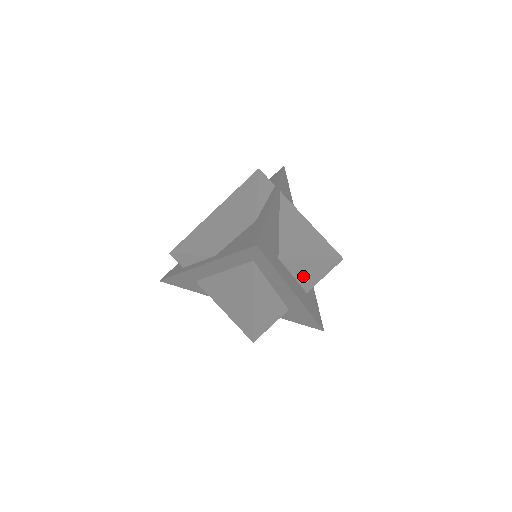
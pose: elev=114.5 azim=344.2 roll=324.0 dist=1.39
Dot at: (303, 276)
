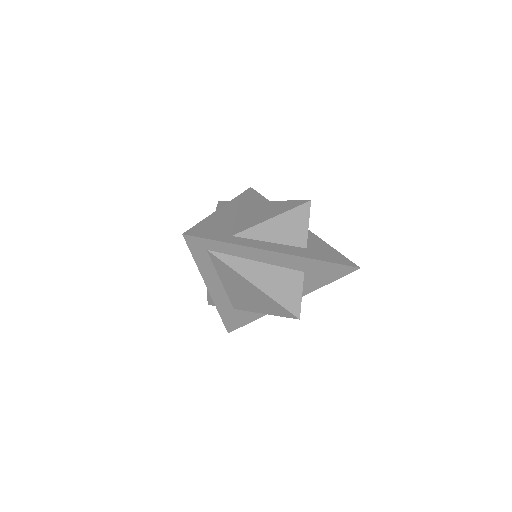
Dot at: (281, 237)
